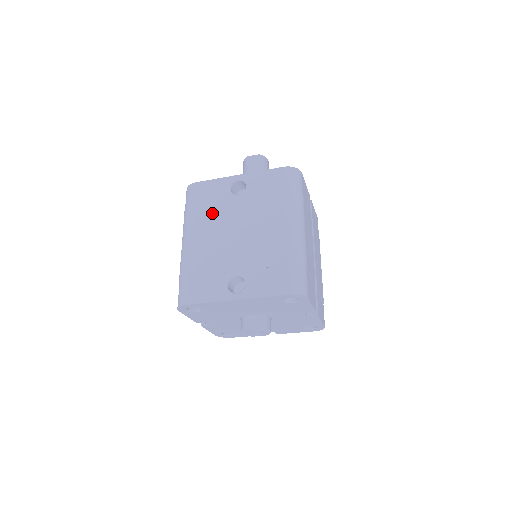
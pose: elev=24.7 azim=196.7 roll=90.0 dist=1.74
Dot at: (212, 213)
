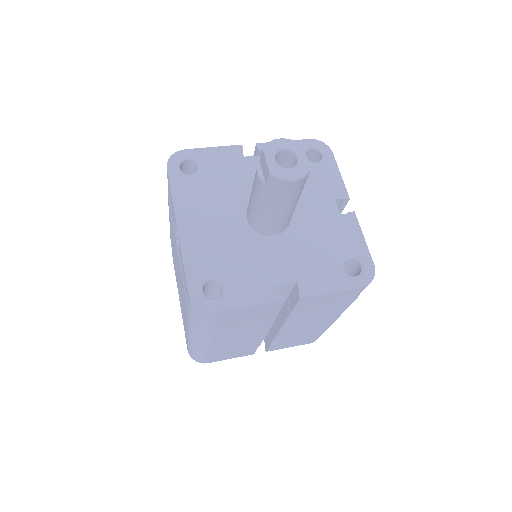
Dot at: (172, 224)
